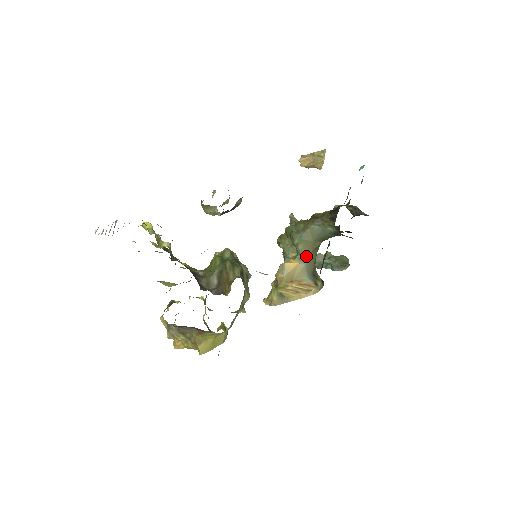
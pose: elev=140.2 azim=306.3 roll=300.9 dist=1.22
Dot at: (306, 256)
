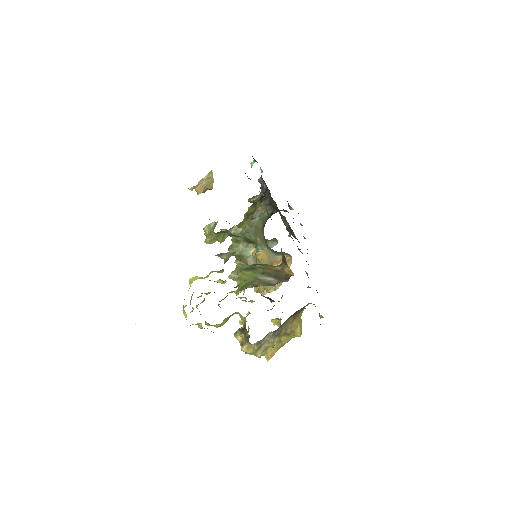
Dot at: (264, 243)
